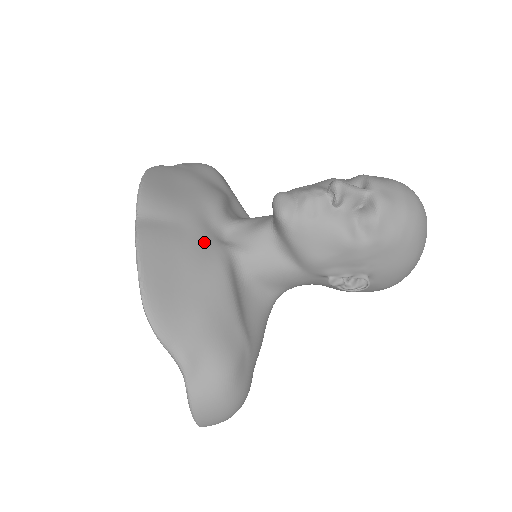
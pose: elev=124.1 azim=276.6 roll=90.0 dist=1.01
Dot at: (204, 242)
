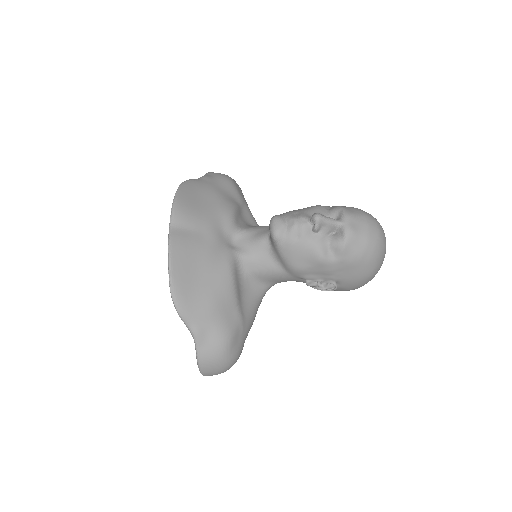
Dot at: (217, 247)
